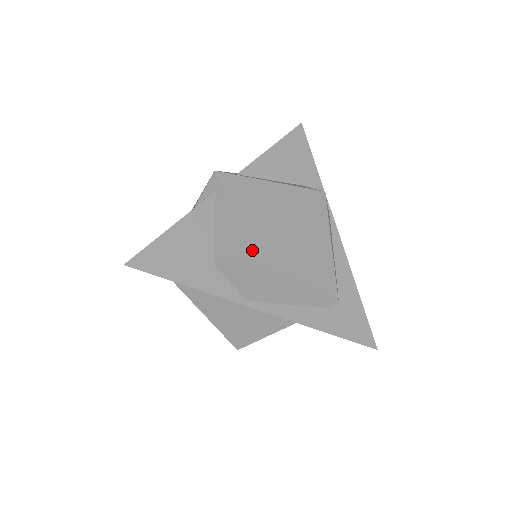
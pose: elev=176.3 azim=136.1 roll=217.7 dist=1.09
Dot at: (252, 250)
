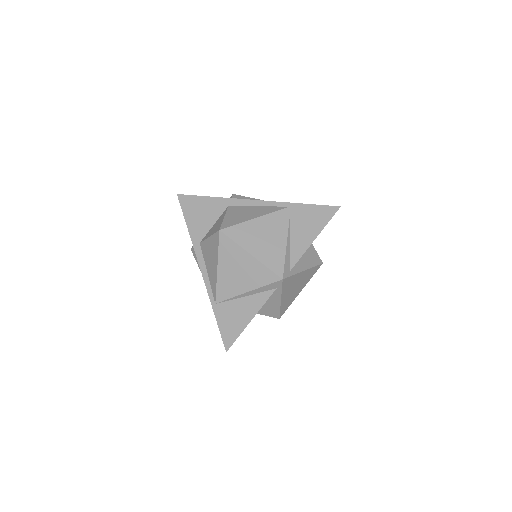
Dot at: (280, 315)
